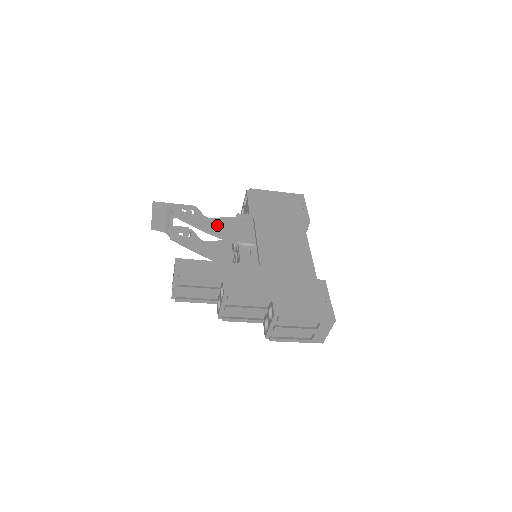
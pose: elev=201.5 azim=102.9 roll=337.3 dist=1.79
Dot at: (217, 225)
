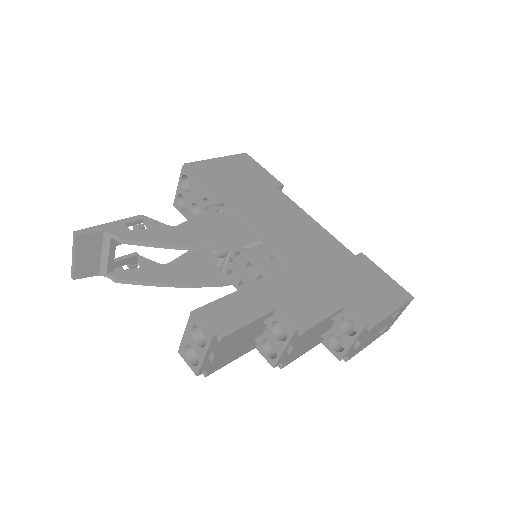
Dot at: (195, 232)
